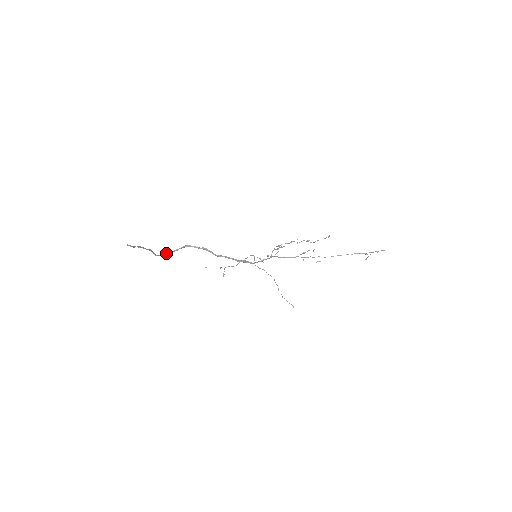
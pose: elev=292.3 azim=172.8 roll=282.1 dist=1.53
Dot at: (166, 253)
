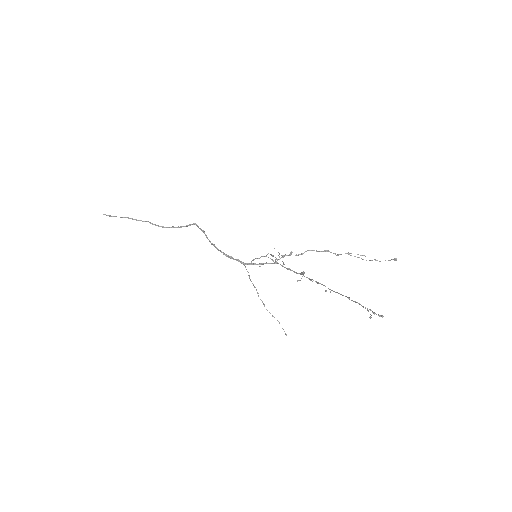
Dot at: (178, 226)
